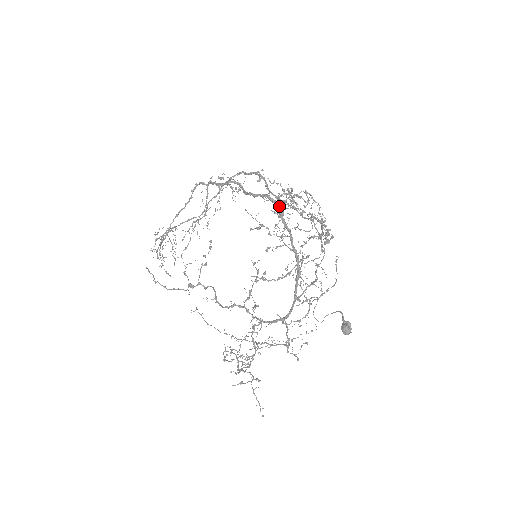
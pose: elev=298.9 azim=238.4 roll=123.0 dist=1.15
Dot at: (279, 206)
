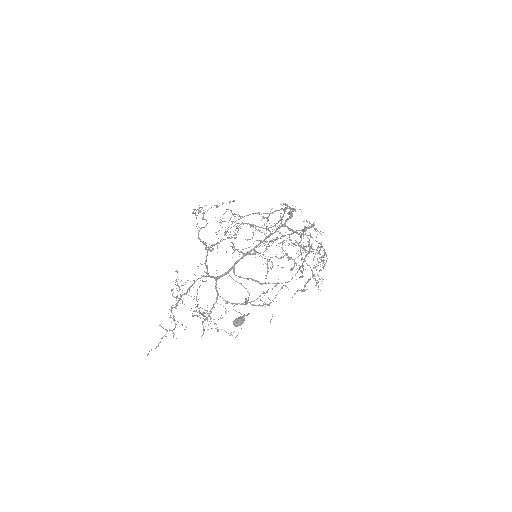
Dot at: occluded
